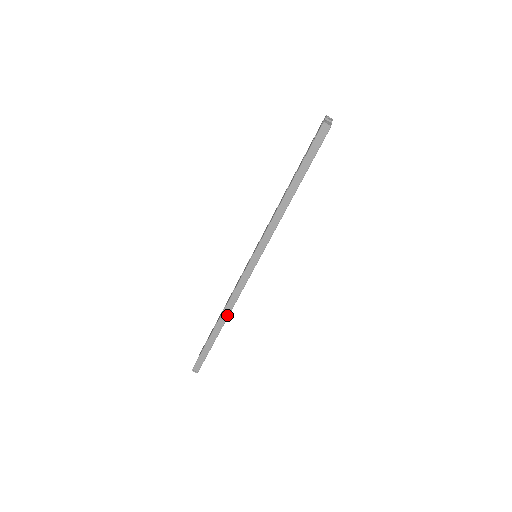
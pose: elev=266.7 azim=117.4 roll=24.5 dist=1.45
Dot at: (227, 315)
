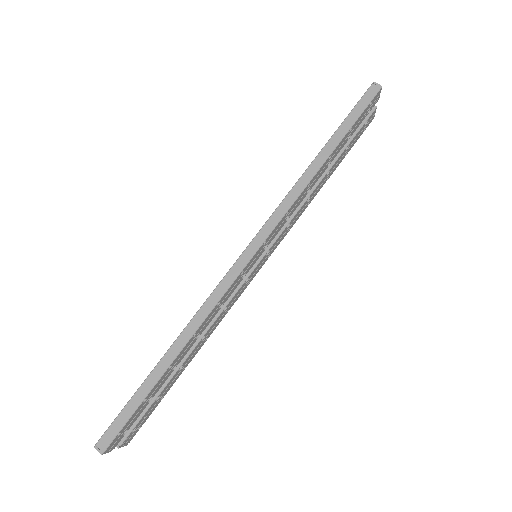
Dot at: (192, 332)
